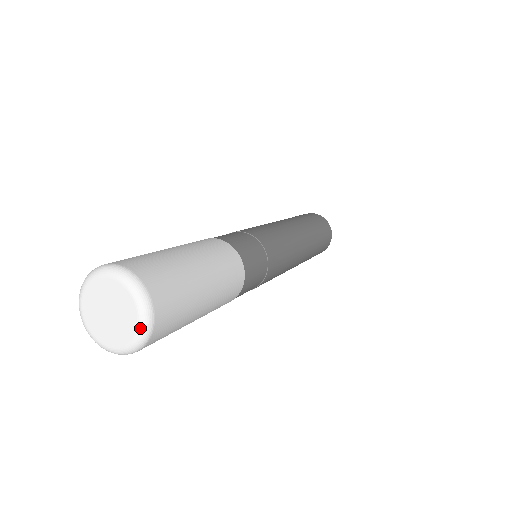
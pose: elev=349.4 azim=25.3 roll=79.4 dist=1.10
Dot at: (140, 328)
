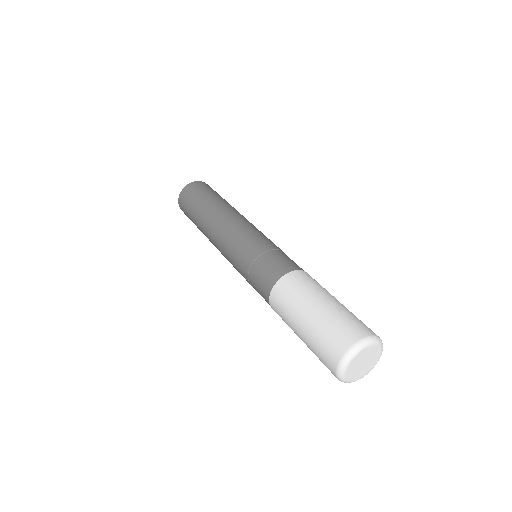
Dot at: occluded
